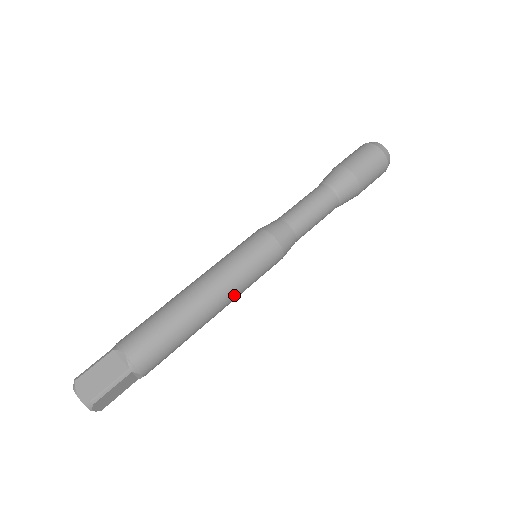
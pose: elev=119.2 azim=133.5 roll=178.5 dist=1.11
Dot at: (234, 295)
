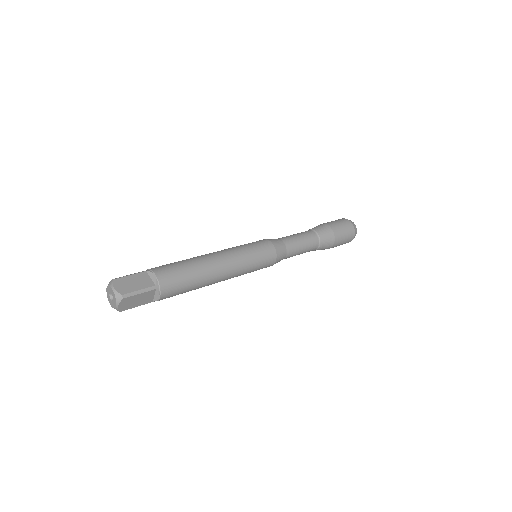
Dot at: (237, 272)
